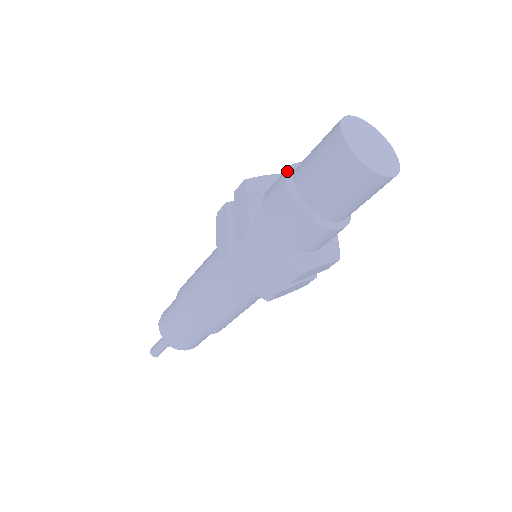
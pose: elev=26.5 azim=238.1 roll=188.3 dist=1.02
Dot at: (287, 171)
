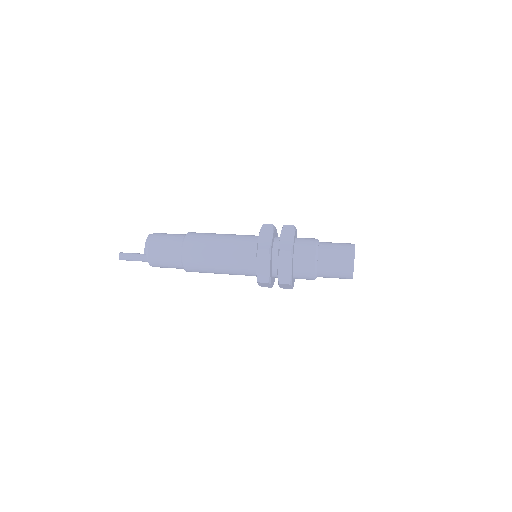
Dot at: (316, 258)
